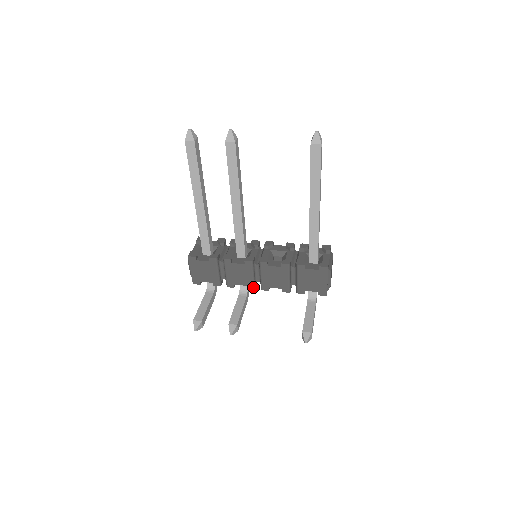
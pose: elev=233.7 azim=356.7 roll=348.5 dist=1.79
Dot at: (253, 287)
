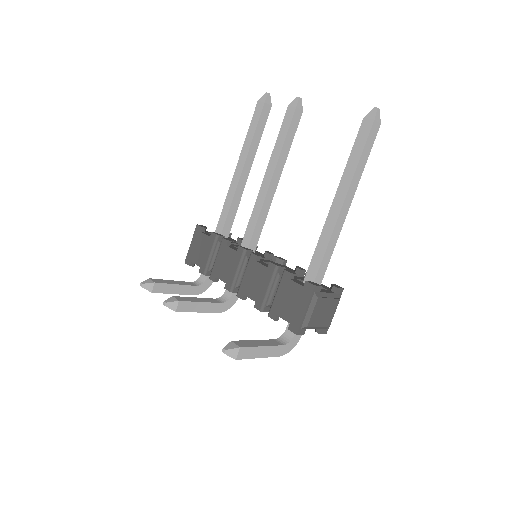
Dot at: (231, 288)
